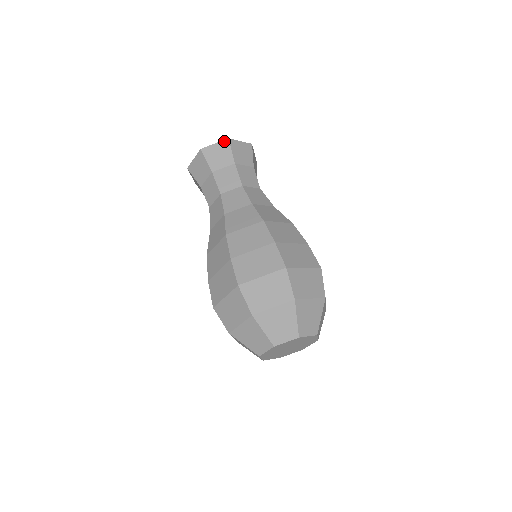
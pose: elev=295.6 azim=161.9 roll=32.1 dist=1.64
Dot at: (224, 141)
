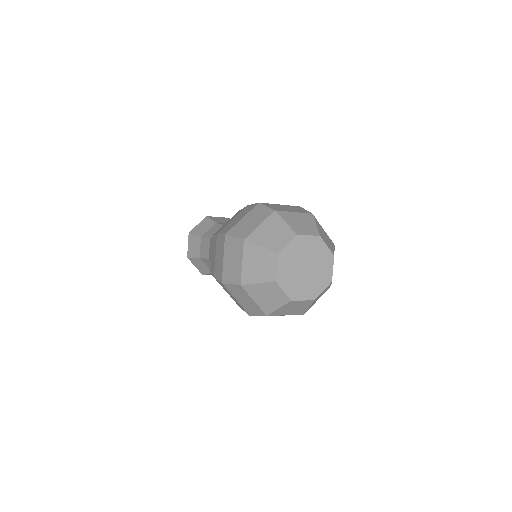
Dot at: occluded
